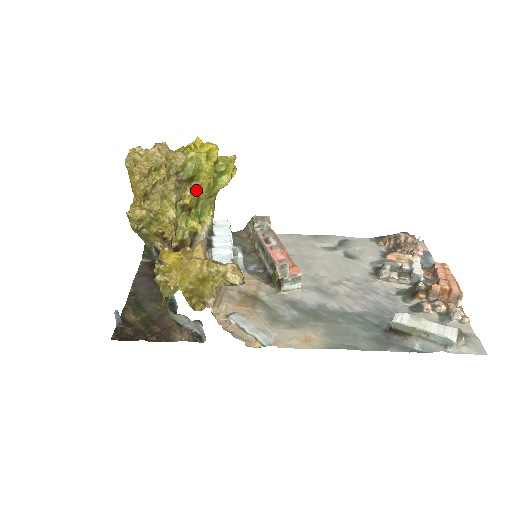
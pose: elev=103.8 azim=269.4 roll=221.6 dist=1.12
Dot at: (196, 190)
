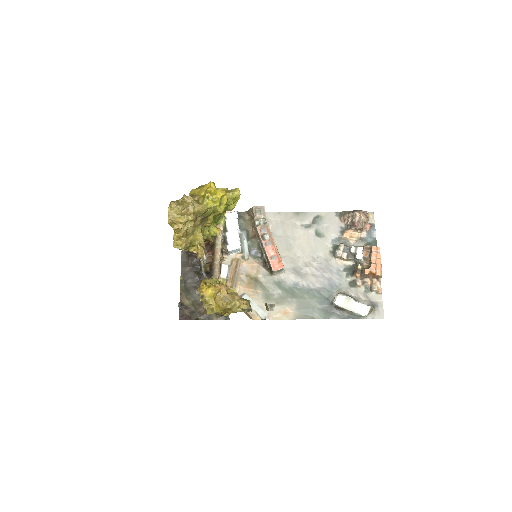
Dot at: (214, 215)
